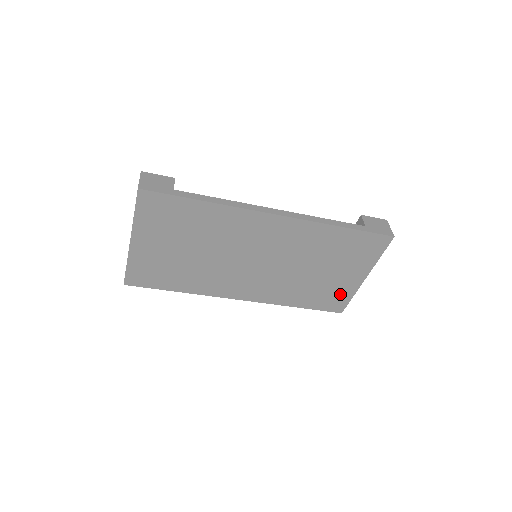
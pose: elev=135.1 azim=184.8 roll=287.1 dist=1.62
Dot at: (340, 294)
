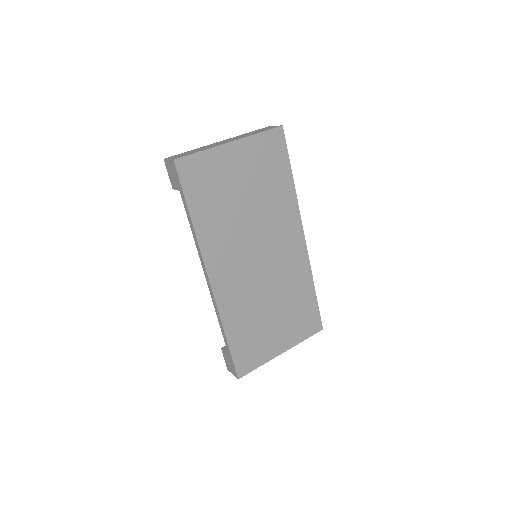
Dot at: (258, 353)
